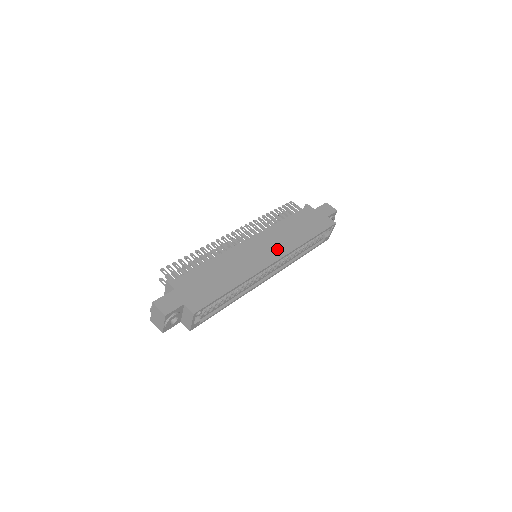
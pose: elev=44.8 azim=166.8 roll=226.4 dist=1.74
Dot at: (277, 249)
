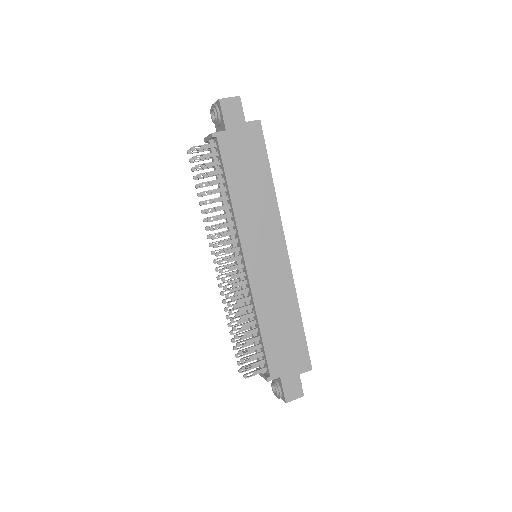
Dot at: (272, 237)
